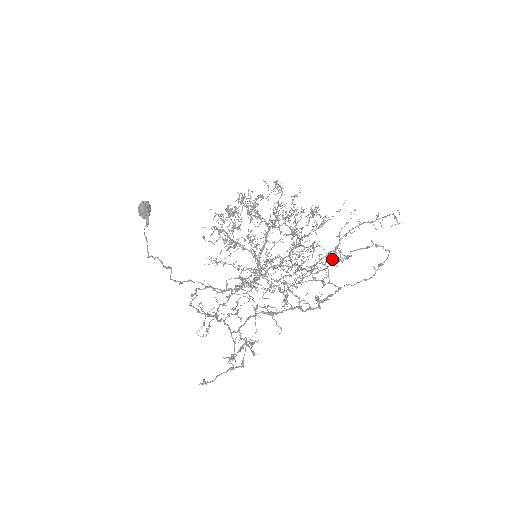
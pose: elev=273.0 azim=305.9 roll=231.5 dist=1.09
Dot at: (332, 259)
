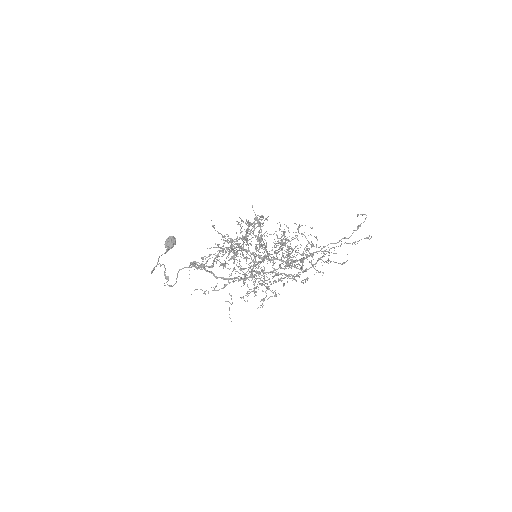
Dot at: (314, 268)
